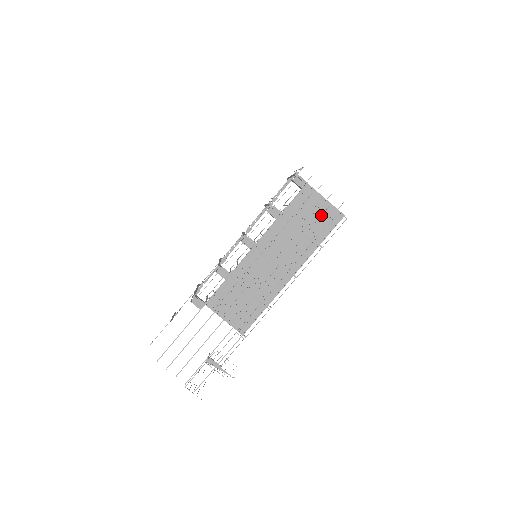
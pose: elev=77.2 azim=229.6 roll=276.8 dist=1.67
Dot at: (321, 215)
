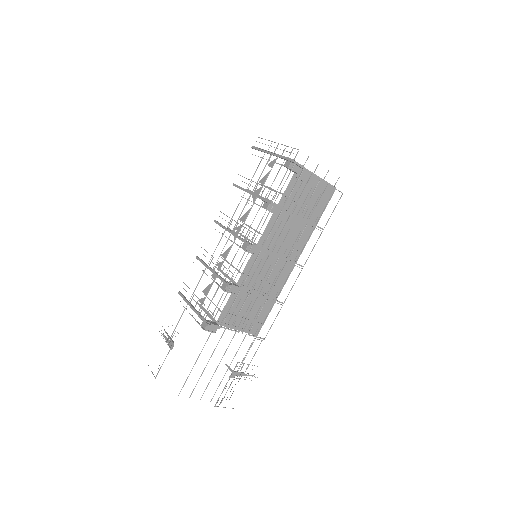
Dot at: occluded
